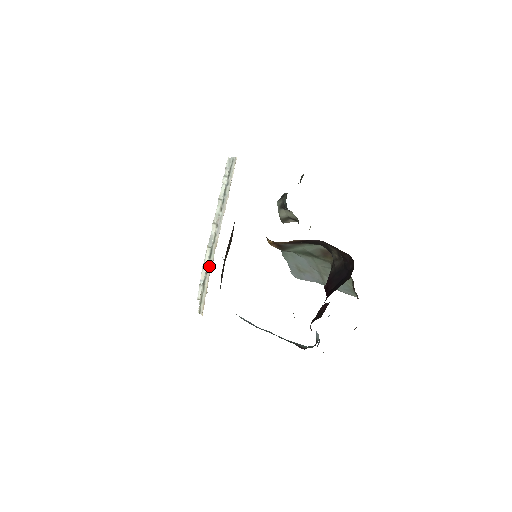
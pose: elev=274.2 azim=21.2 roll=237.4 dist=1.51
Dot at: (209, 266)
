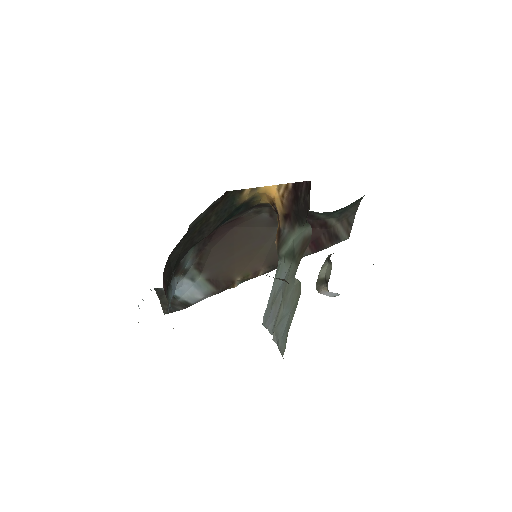
Dot at: occluded
